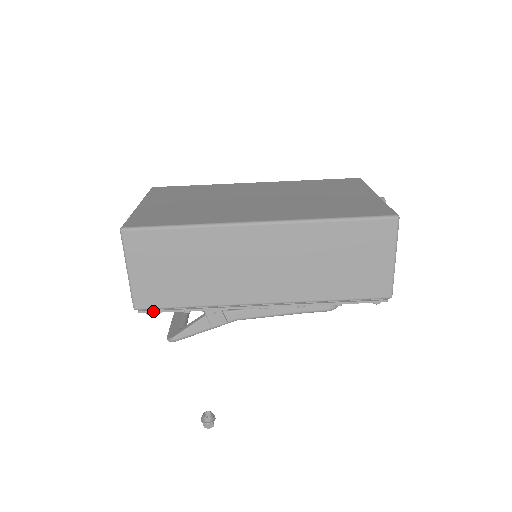
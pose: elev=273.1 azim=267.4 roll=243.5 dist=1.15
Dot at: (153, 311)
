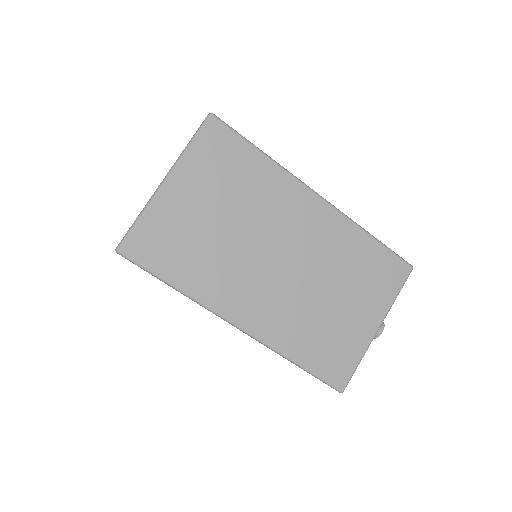
Dot at: occluded
